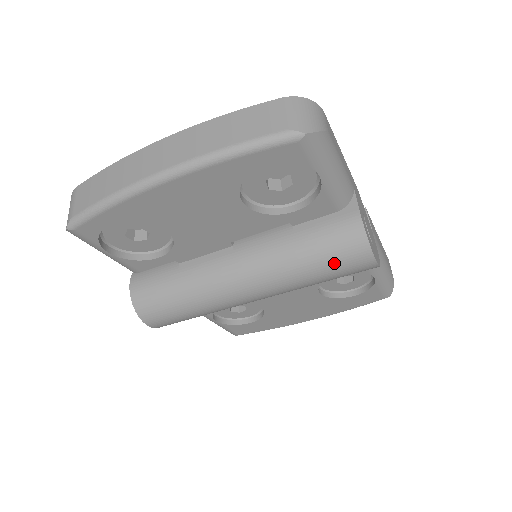
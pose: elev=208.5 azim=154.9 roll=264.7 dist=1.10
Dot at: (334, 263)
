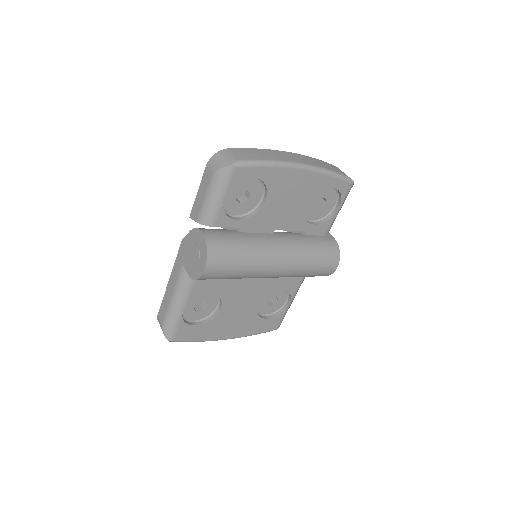
Dot at: (324, 260)
